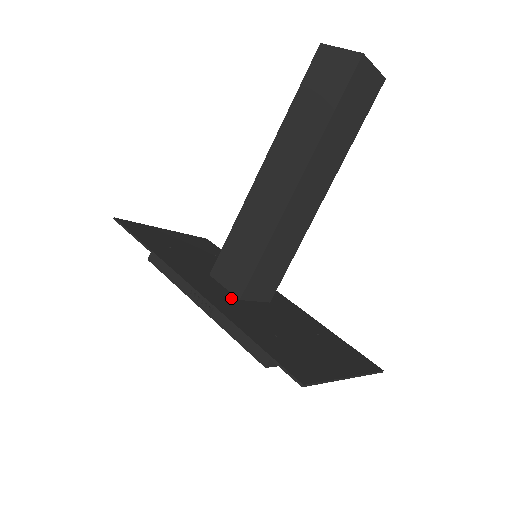
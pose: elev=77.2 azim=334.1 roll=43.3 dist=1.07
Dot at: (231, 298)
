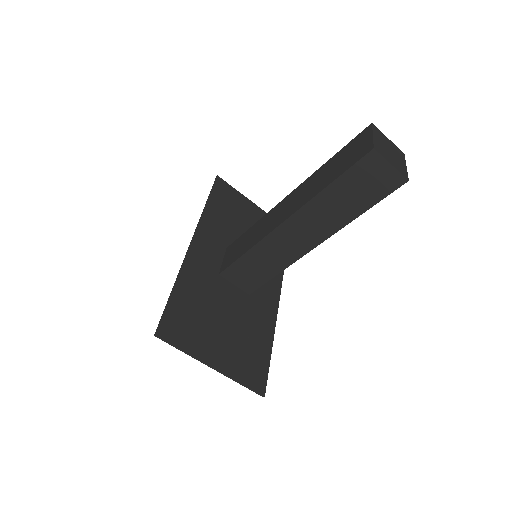
Dot at: (212, 269)
